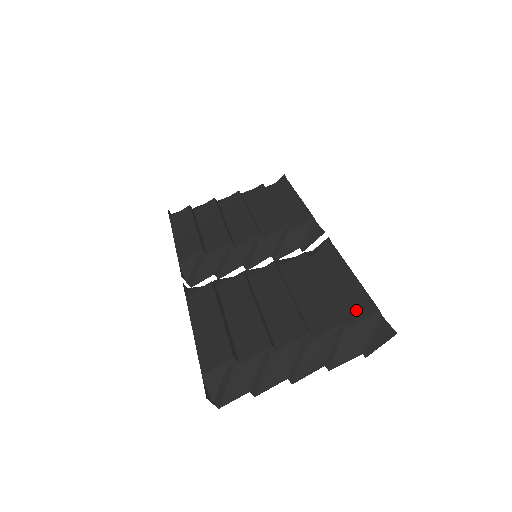
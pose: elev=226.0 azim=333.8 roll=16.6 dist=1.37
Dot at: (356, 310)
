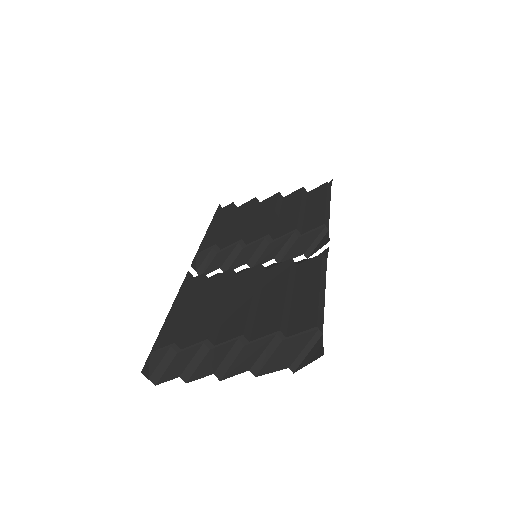
Dot at: (300, 323)
